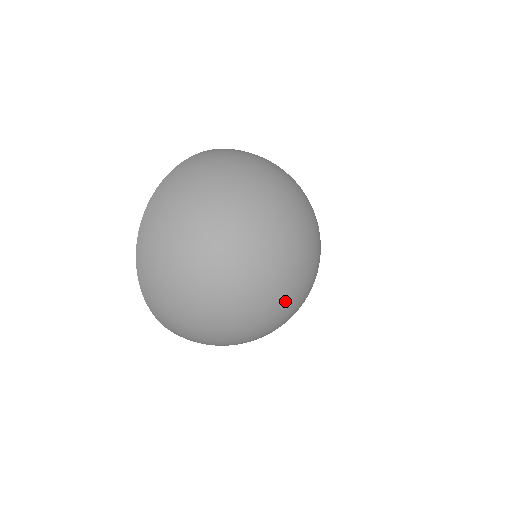
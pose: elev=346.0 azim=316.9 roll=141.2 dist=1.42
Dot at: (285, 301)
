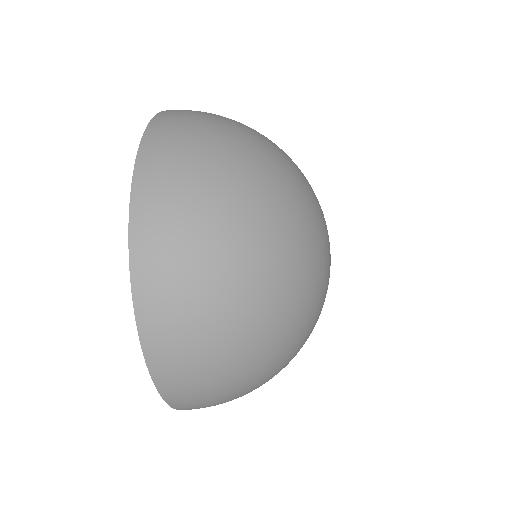
Dot at: (323, 254)
